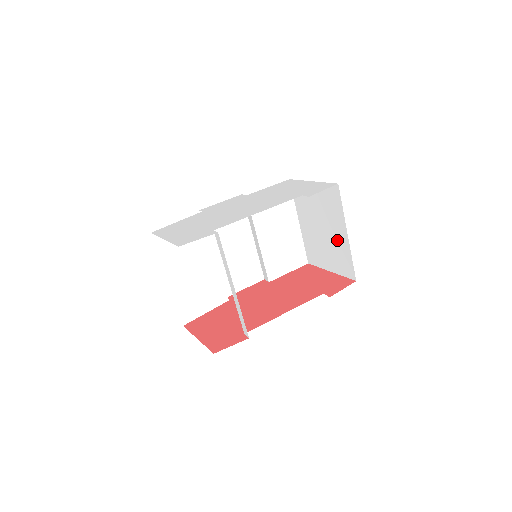
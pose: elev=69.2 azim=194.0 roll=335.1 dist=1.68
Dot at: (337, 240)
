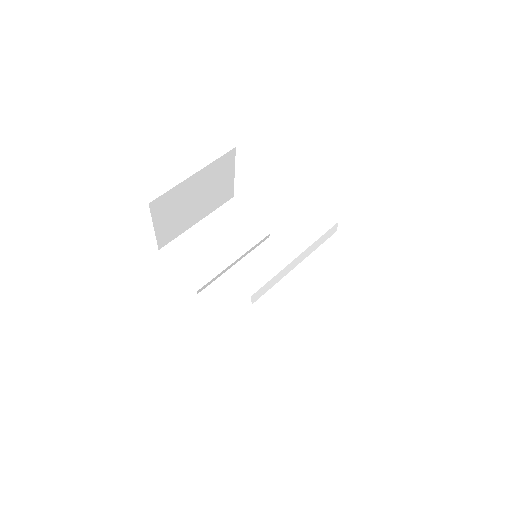
Dot at: occluded
